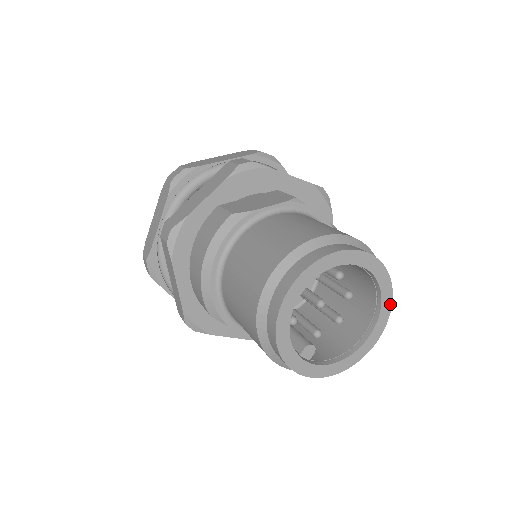
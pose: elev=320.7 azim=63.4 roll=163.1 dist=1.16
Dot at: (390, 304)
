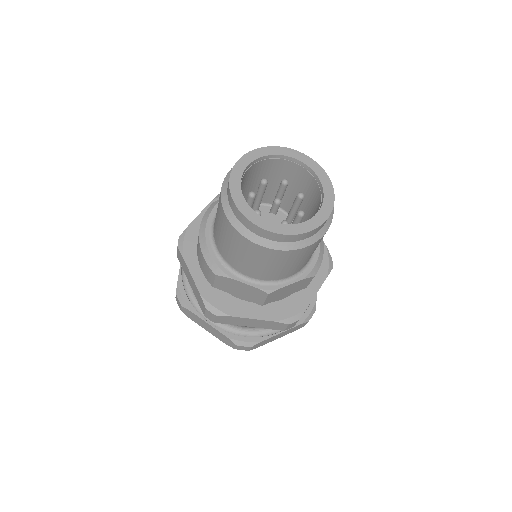
Dot at: (329, 181)
